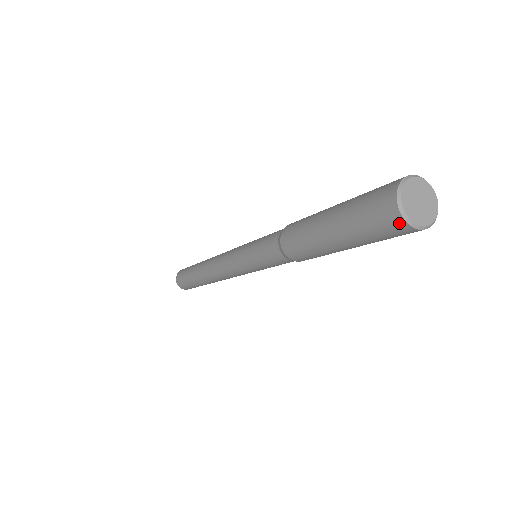
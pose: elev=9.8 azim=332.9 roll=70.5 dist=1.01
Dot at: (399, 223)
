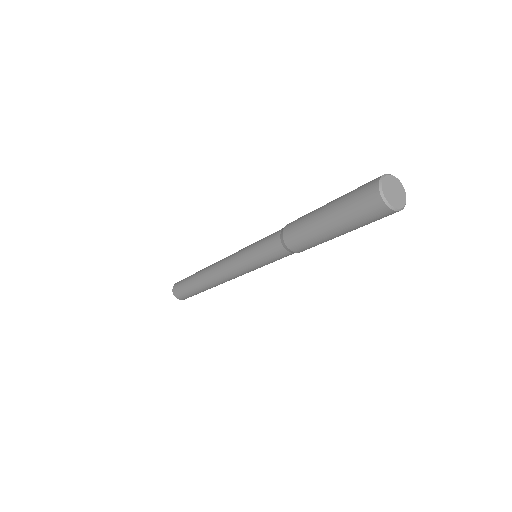
Dot at: (374, 187)
